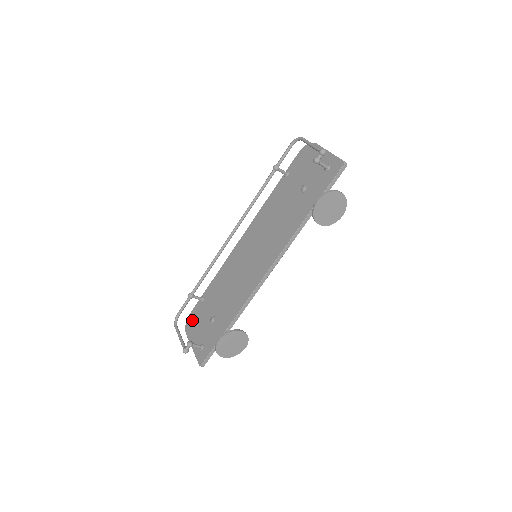
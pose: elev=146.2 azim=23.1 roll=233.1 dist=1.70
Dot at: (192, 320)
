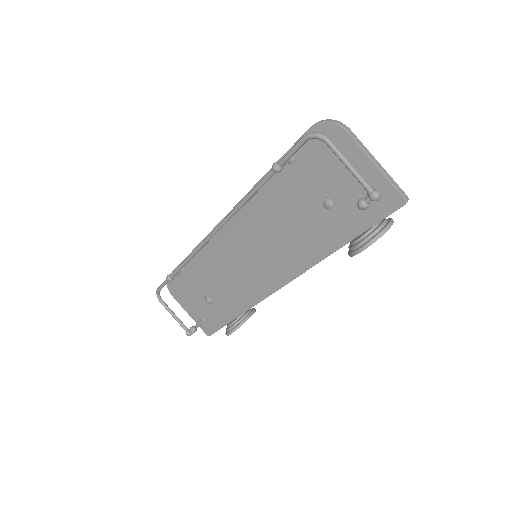
Dot at: (175, 286)
